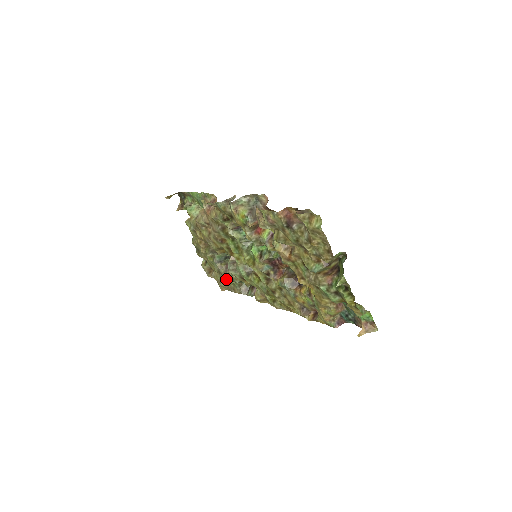
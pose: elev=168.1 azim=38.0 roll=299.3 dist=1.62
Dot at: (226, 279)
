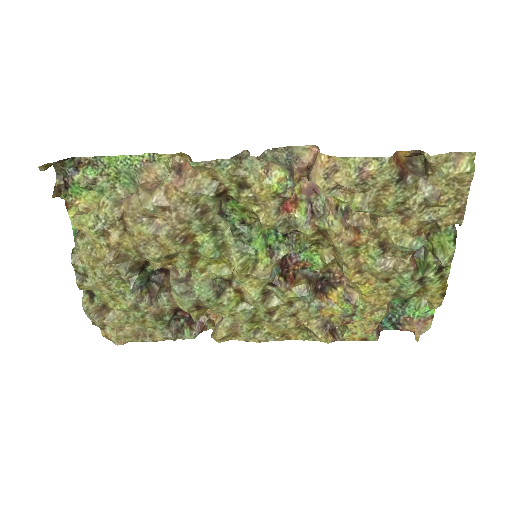
Dot at: (142, 319)
